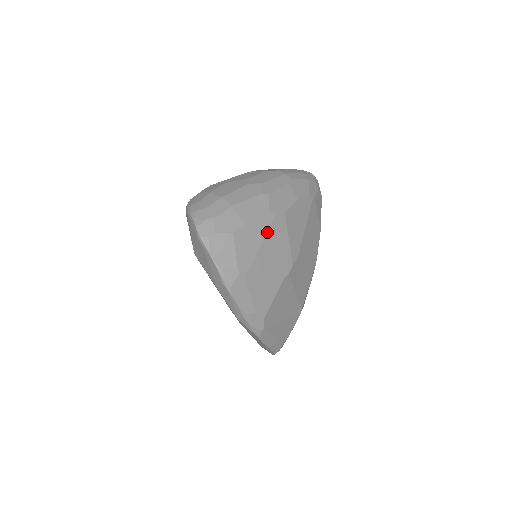
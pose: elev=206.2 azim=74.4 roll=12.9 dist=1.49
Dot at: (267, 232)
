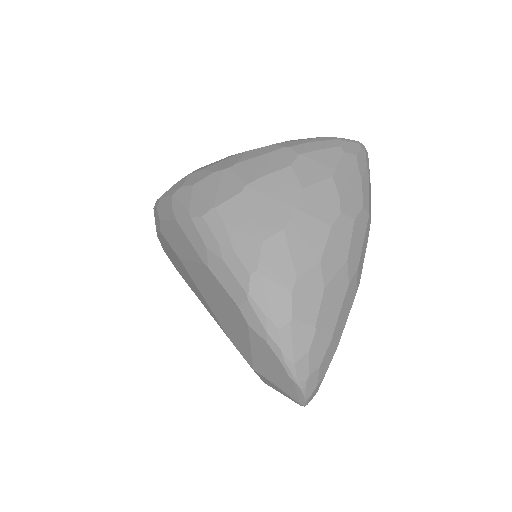
Dot at: occluded
